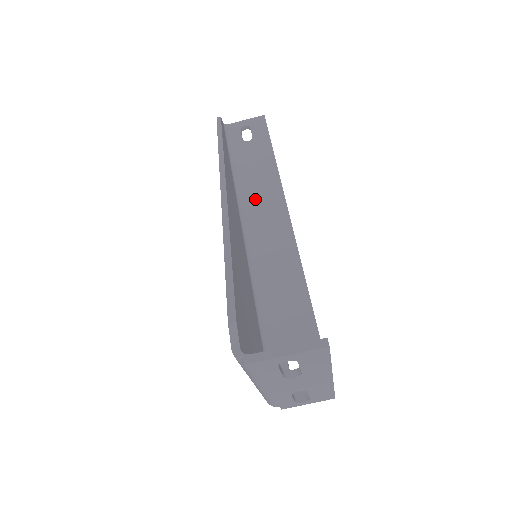
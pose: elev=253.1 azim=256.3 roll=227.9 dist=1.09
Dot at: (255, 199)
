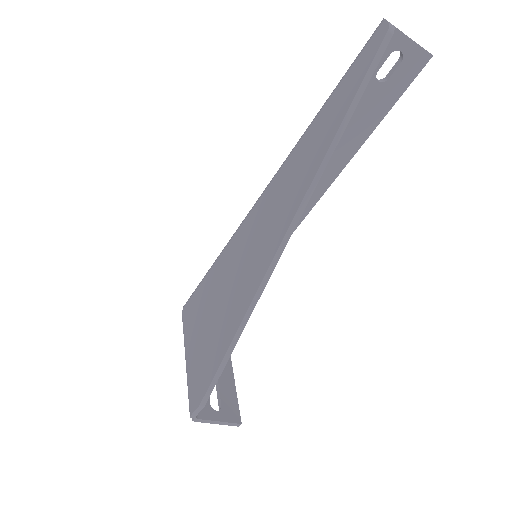
Dot at: occluded
